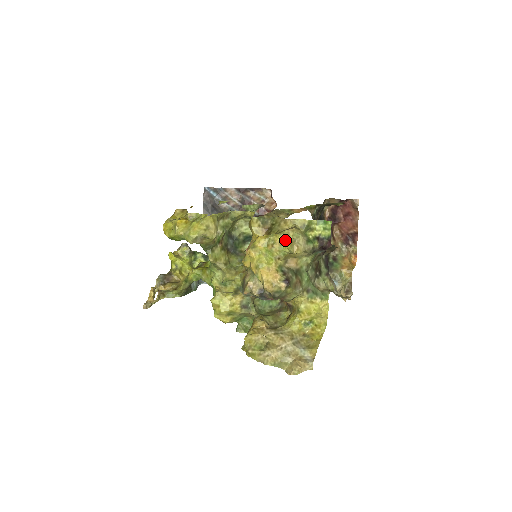
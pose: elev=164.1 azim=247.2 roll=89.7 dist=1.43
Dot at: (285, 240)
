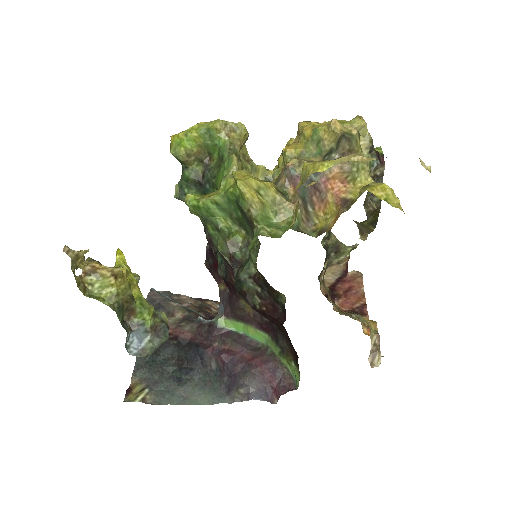
Dot at: (343, 121)
